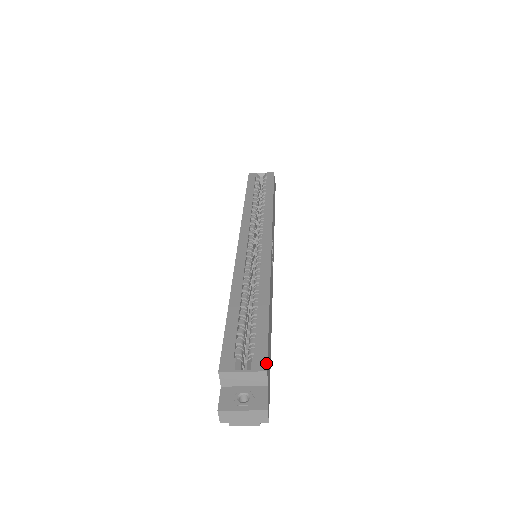
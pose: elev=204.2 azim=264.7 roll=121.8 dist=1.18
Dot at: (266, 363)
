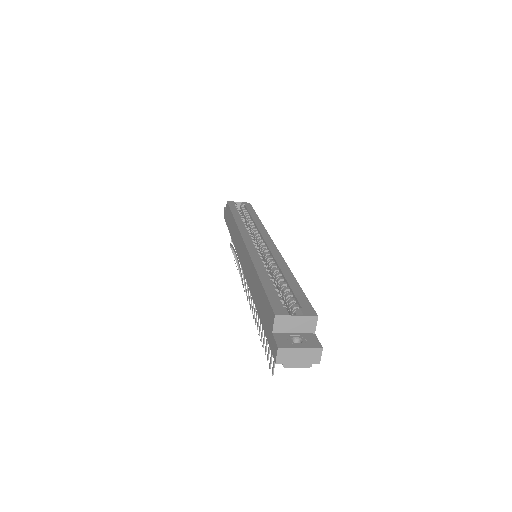
Dot at: (314, 311)
